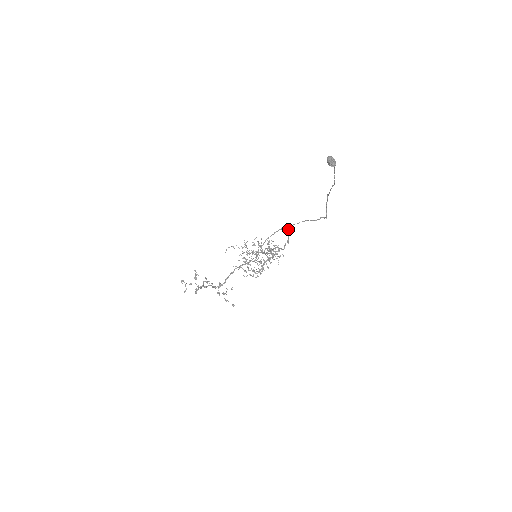
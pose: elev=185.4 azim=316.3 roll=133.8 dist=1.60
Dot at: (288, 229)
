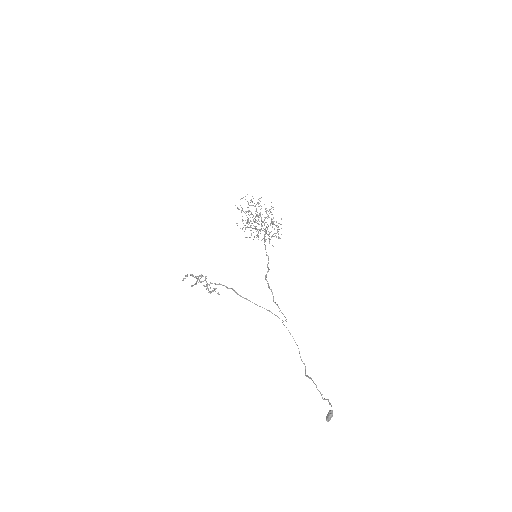
Dot at: occluded
